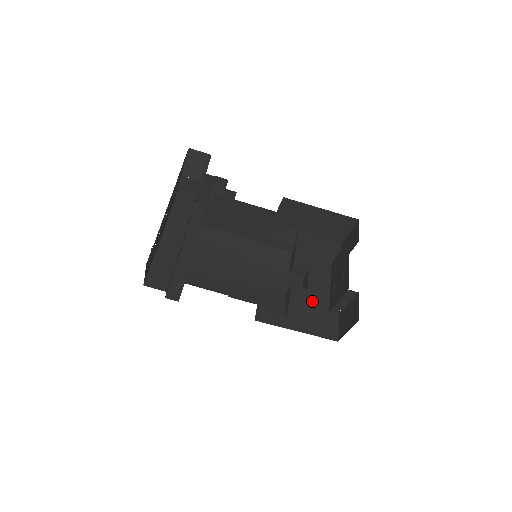
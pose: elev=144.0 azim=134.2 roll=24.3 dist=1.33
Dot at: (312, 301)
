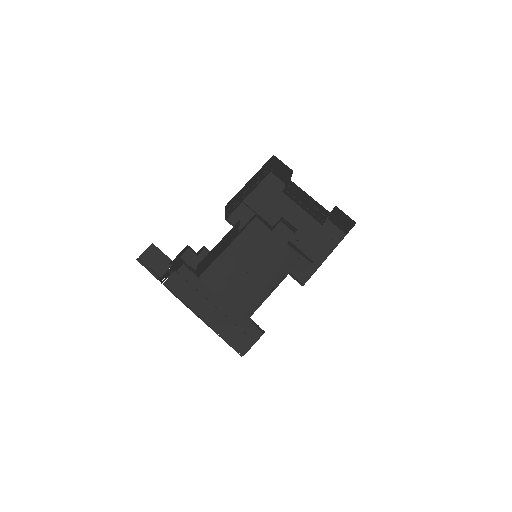
Dot at: (309, 233)
